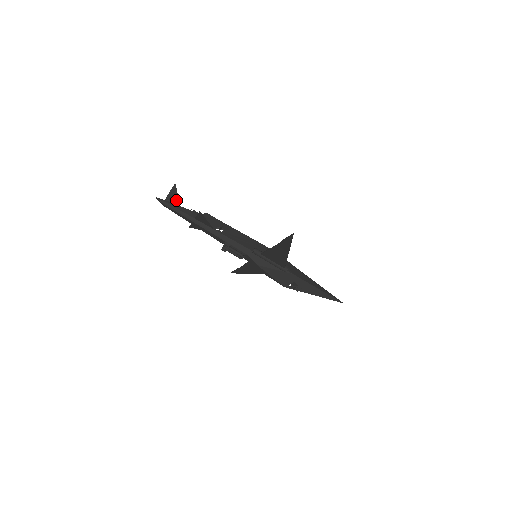
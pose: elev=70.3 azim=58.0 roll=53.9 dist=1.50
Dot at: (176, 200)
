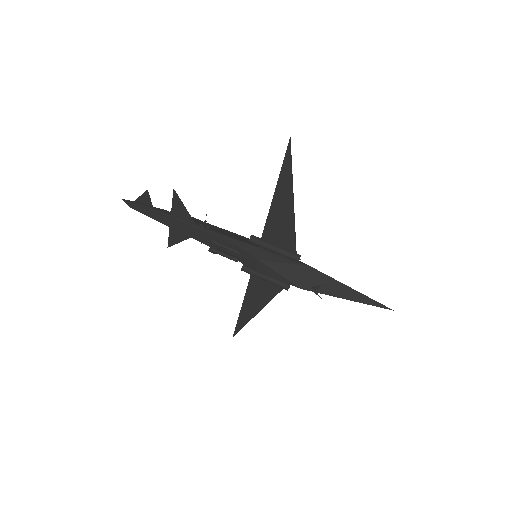
Dot at: (148, 203)
